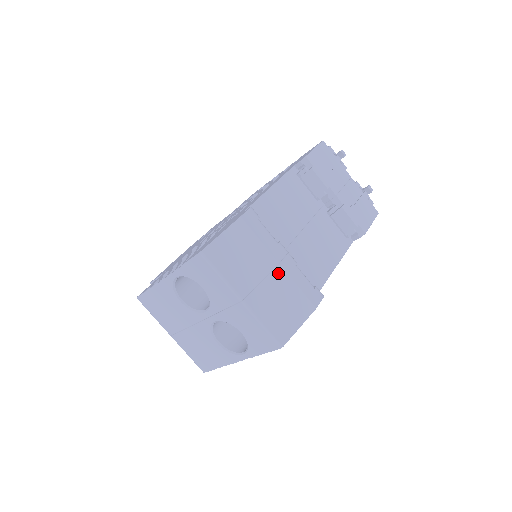
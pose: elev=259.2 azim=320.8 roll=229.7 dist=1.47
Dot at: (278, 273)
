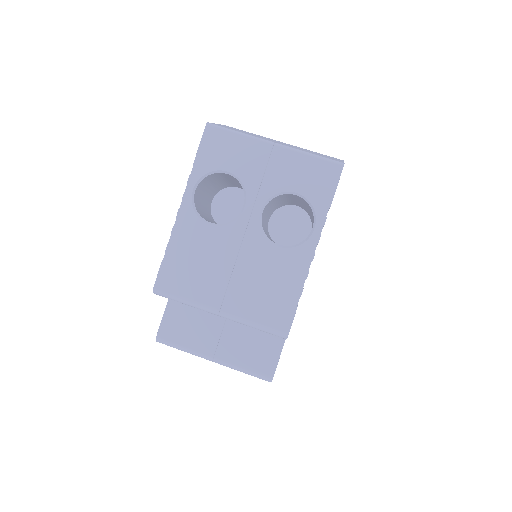
Dot at: (288, 144)
